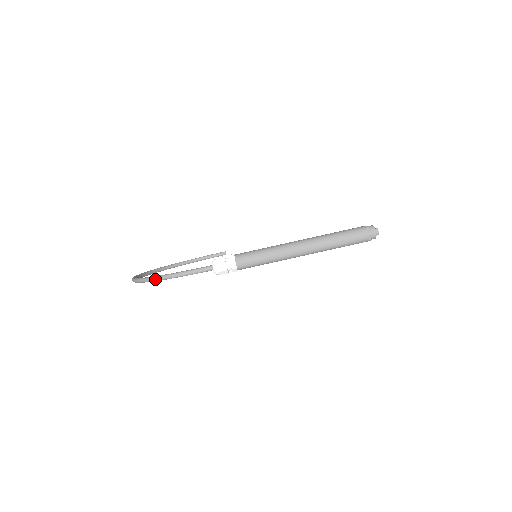
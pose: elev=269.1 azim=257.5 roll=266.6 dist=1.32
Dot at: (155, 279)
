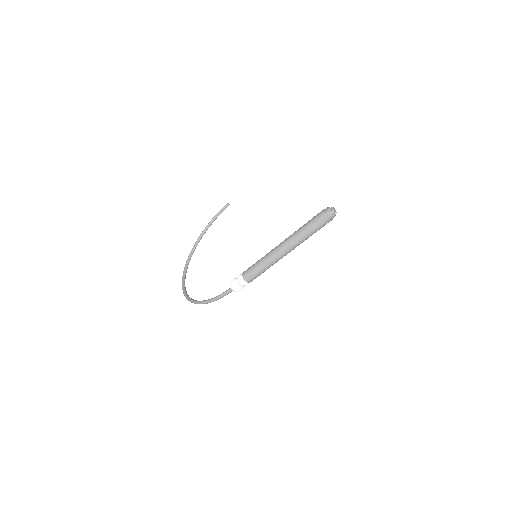
Dot at: occluded
